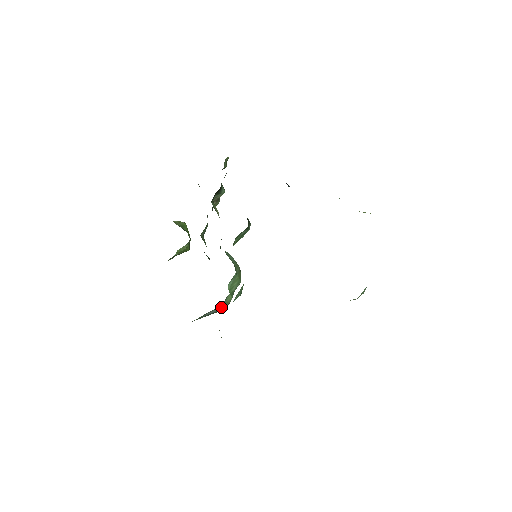
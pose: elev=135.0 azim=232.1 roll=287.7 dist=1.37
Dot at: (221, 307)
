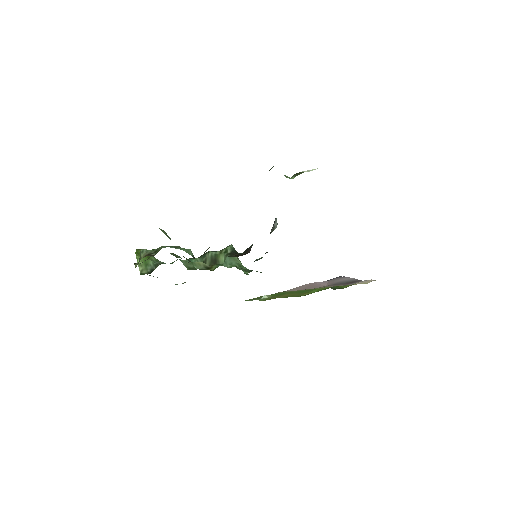
Dot at: occluded
